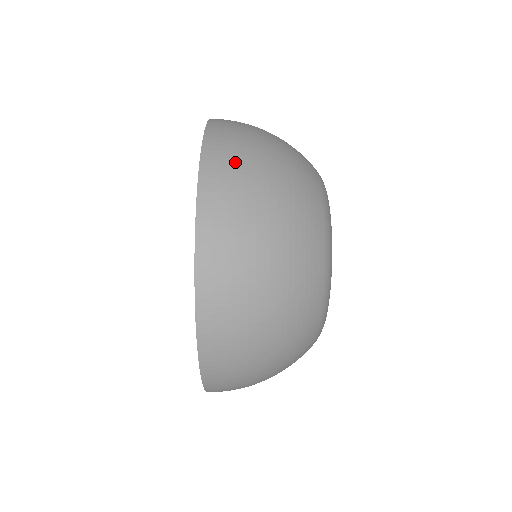
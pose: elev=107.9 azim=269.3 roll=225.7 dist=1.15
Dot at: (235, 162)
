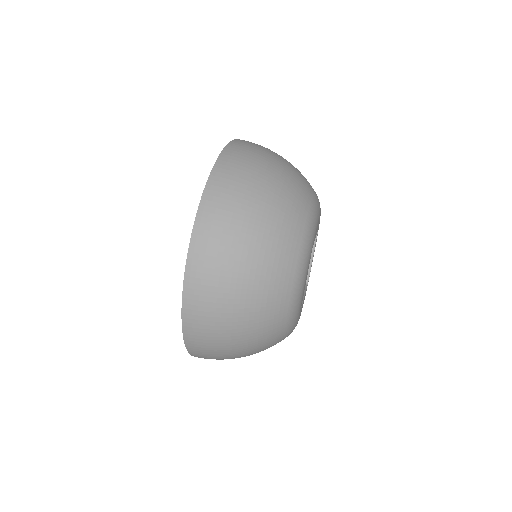
Dot at: (241, 169)
